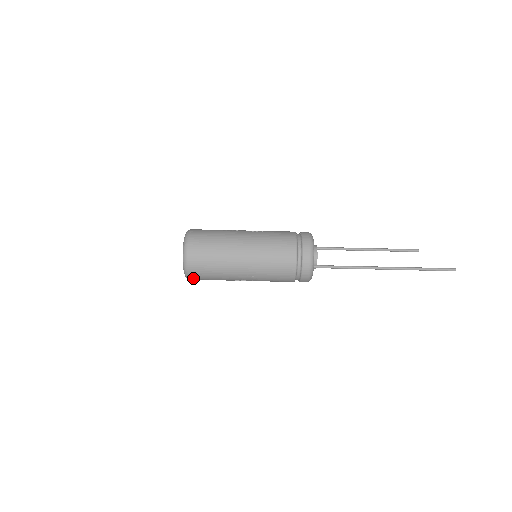
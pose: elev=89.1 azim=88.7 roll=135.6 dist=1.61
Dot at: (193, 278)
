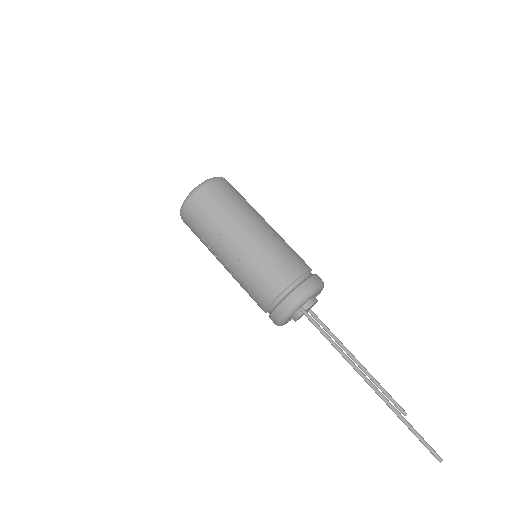
Dot at: (189, 207)
